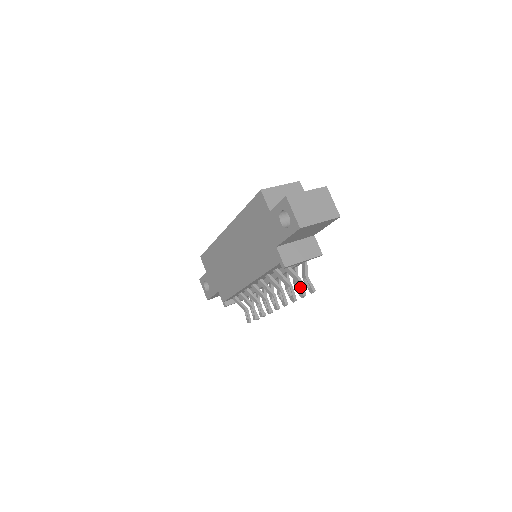
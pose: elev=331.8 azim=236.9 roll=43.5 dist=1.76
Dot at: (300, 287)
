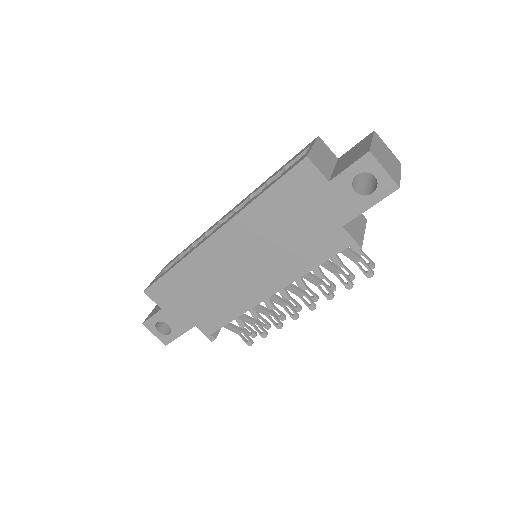
Dot at: occluded
